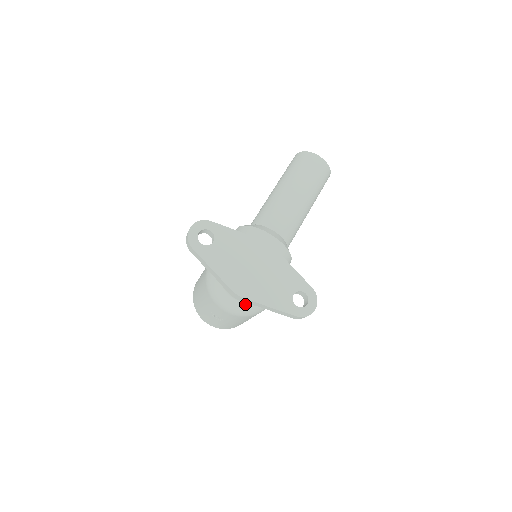
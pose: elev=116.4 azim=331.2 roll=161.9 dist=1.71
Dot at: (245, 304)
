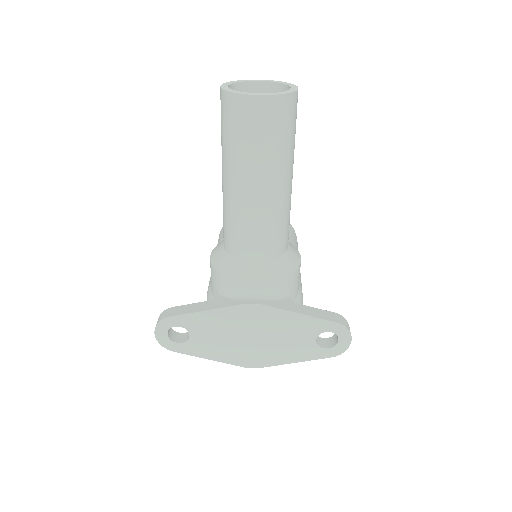
Dot at: occluded
